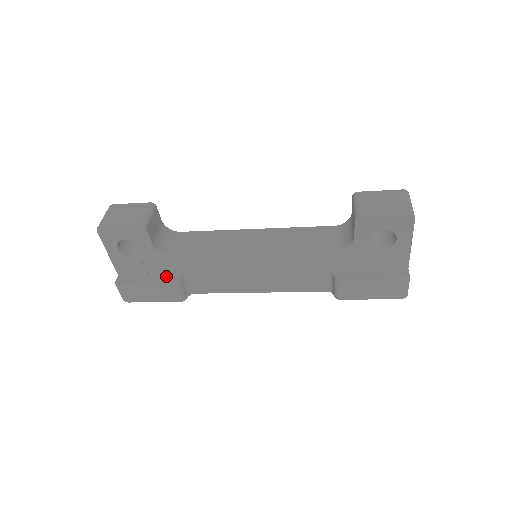
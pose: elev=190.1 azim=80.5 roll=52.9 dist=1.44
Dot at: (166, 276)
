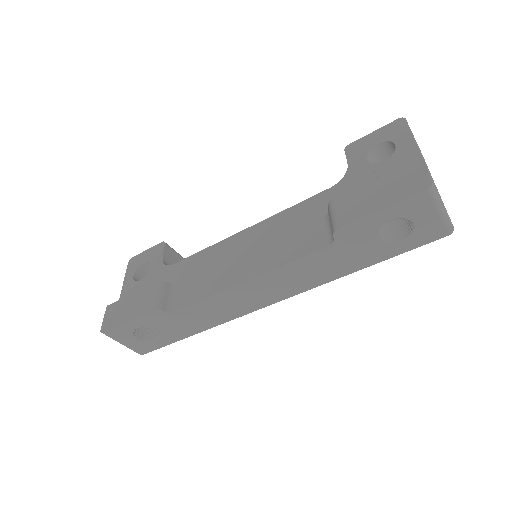
Dot at: occluded
